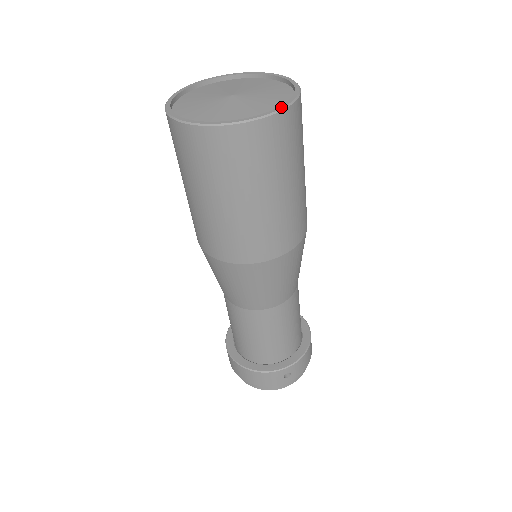
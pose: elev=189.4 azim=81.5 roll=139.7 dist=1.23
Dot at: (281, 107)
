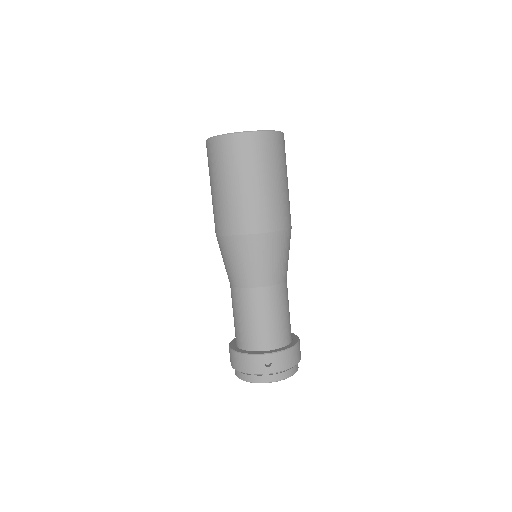
Dot at: (262, 130)
